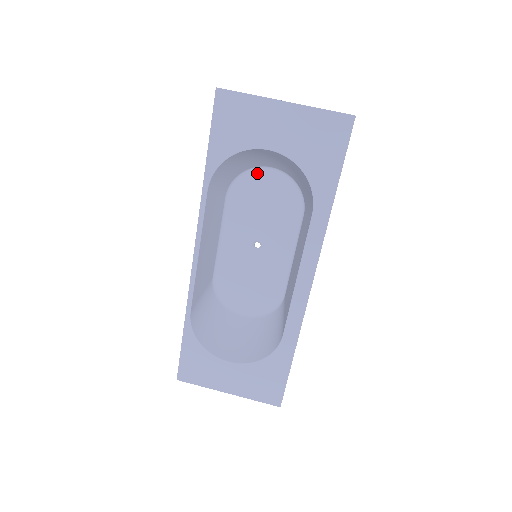
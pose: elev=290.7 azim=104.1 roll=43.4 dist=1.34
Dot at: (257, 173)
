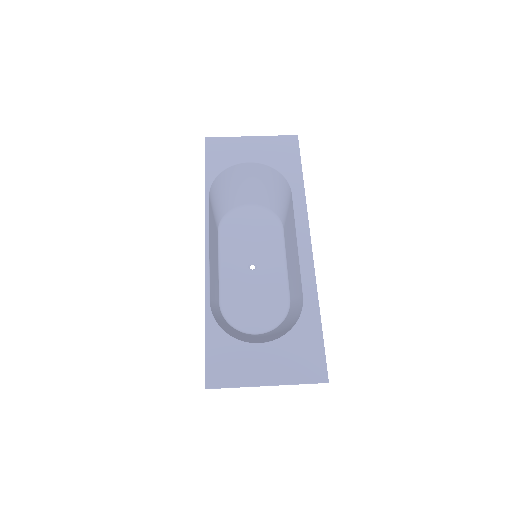
Dot at: (239, 211)
